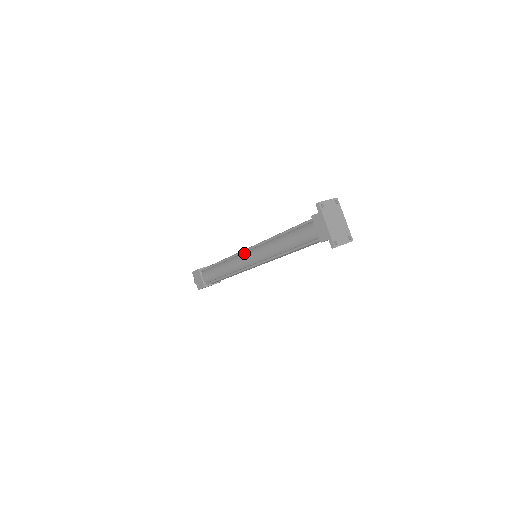
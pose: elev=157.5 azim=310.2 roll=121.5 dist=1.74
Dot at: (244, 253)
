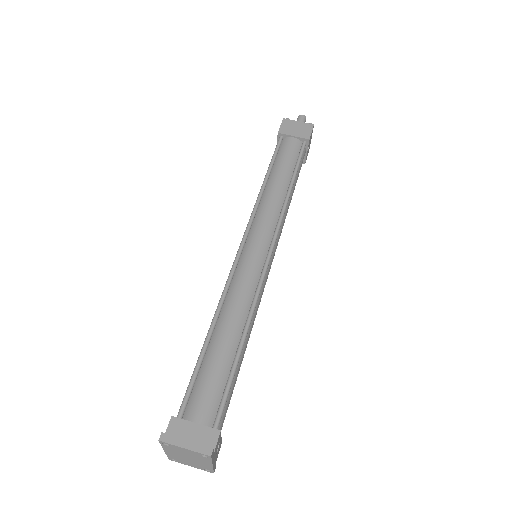
Dot at: (245, 238)
